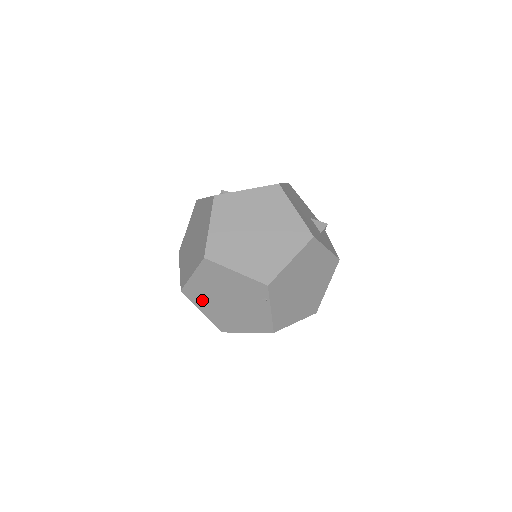
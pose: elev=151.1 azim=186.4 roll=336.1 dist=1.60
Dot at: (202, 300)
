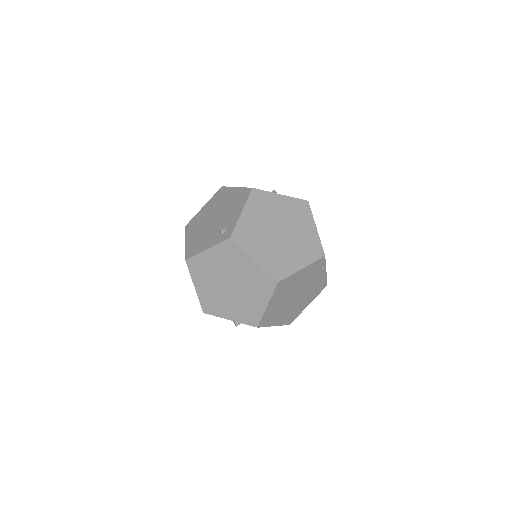
Dot at: (275, 317)
